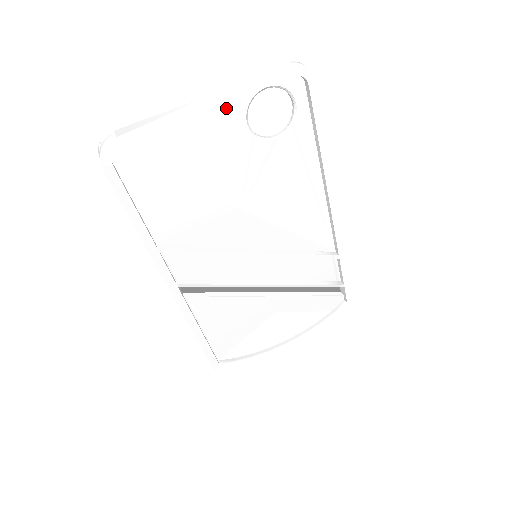
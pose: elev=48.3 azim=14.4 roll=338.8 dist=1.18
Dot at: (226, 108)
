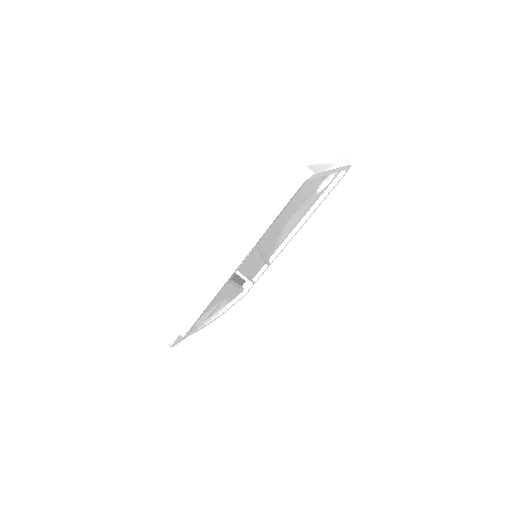
Dot at: occluded
